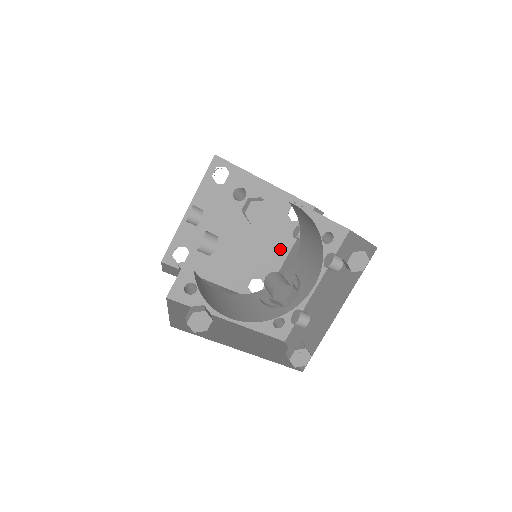
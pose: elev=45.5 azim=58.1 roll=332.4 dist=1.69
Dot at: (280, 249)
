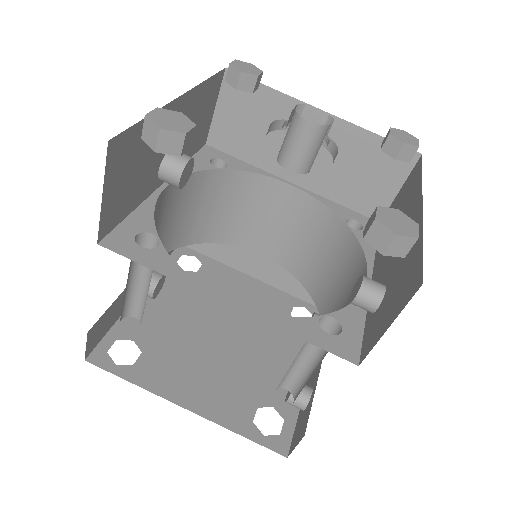
Dot at: occluded
